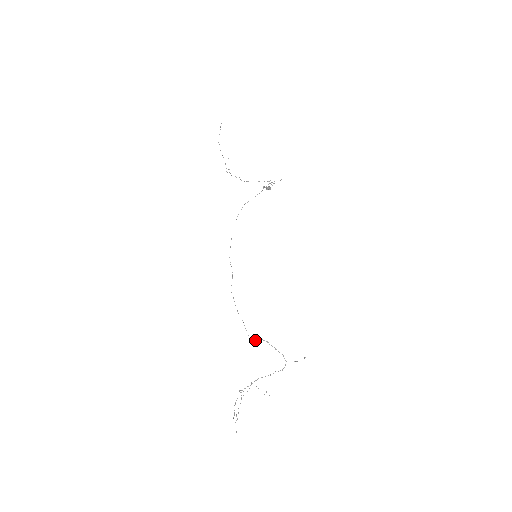
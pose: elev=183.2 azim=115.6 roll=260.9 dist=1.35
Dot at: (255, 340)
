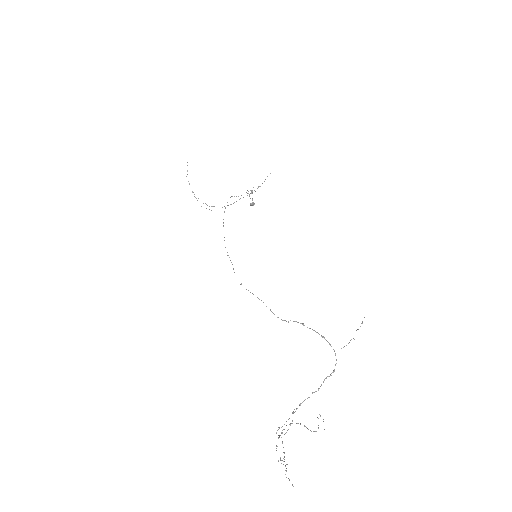
Dot at: occluded
